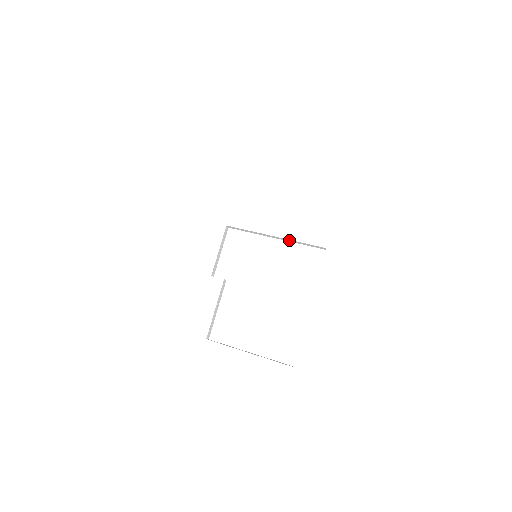
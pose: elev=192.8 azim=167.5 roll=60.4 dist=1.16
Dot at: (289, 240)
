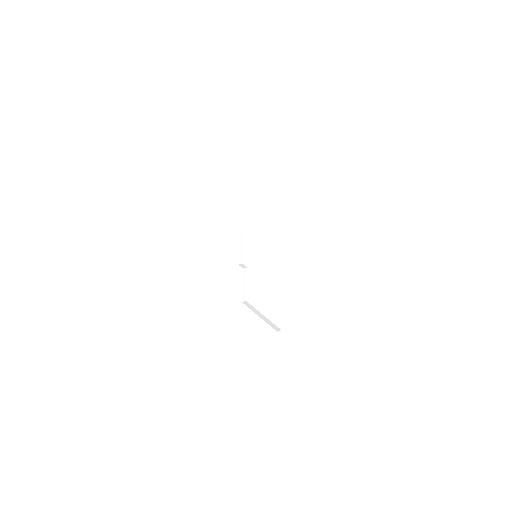
Dot at: occluded
